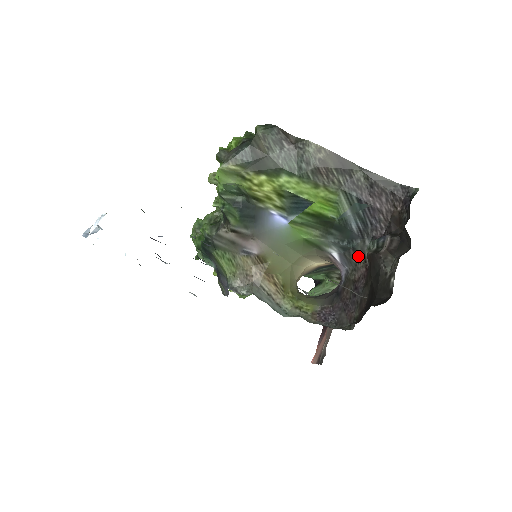
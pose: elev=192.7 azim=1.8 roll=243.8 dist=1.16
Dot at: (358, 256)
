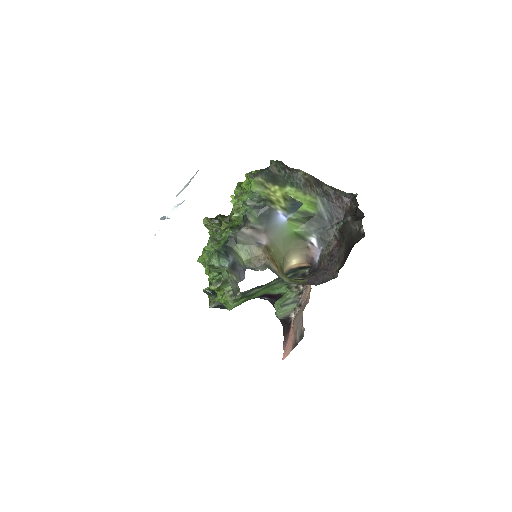
Dot at: (330, 236)
